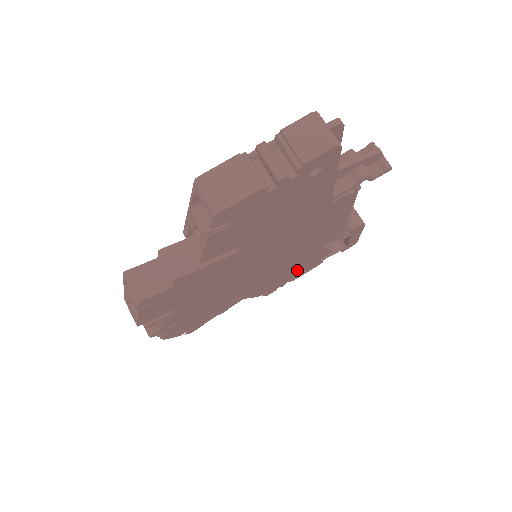
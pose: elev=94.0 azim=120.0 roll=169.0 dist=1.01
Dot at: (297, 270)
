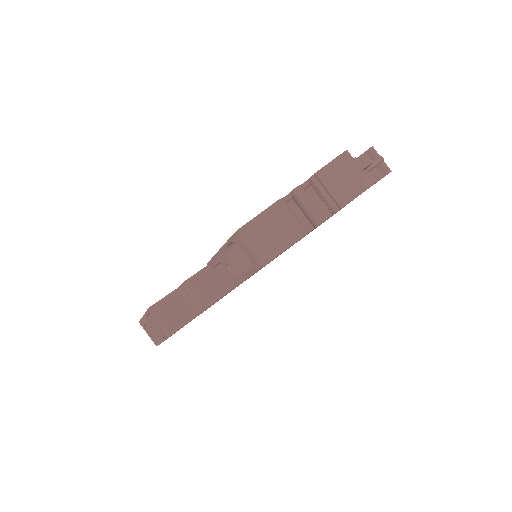
Dot at: occluded
